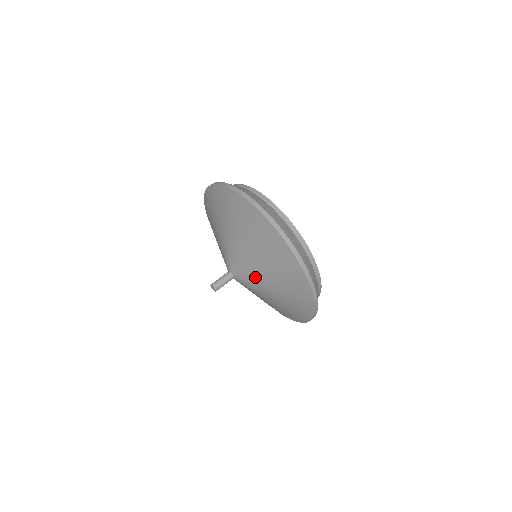
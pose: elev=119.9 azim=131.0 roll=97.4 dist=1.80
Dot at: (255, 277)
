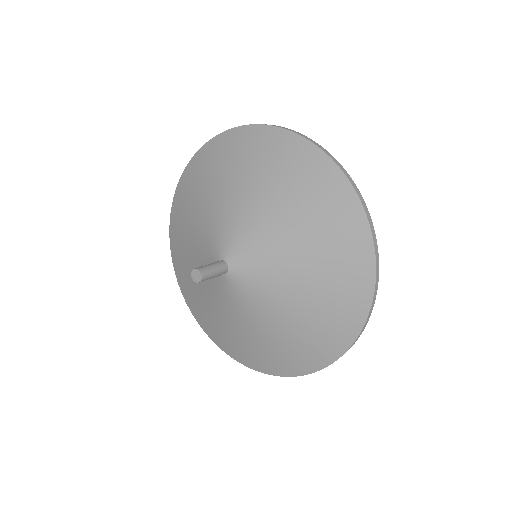
Dot at: (273, 277)
